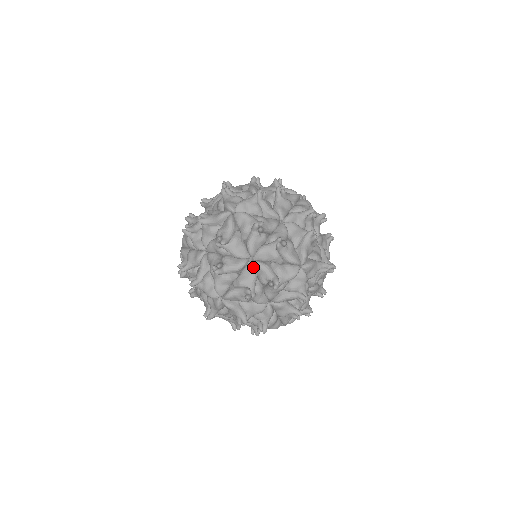
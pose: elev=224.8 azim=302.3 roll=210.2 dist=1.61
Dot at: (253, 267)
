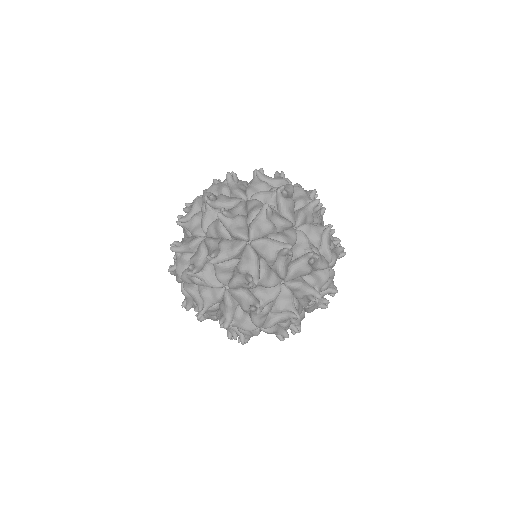
Dot at: occluded
